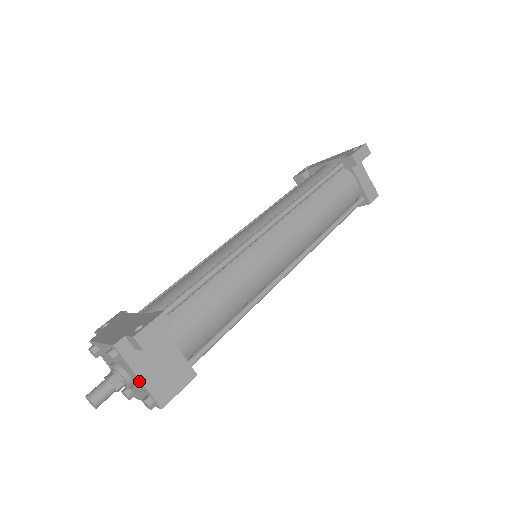
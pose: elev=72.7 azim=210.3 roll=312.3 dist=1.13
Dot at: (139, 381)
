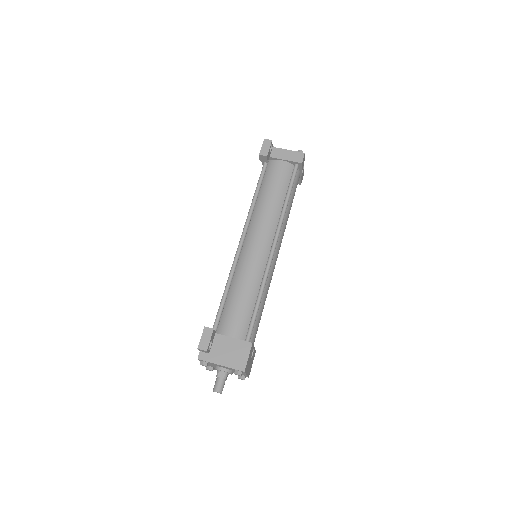
Dot at: (223, 366)
